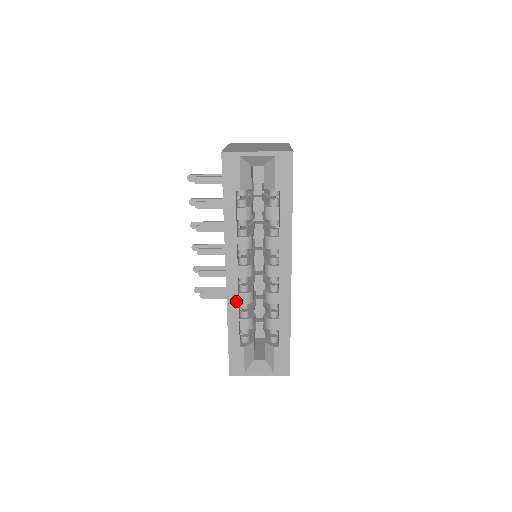
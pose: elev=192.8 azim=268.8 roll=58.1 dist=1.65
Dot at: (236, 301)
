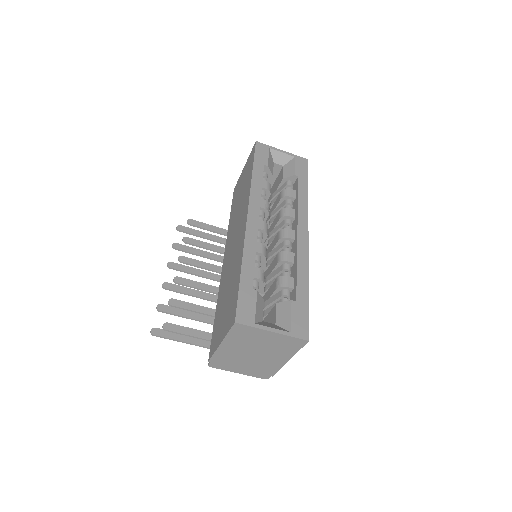
Dot at: (254, 242)
